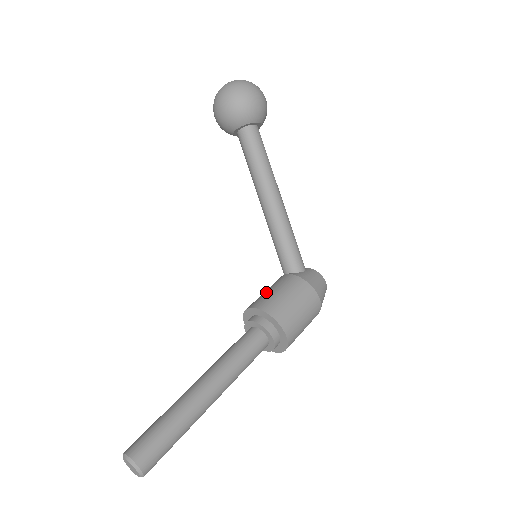
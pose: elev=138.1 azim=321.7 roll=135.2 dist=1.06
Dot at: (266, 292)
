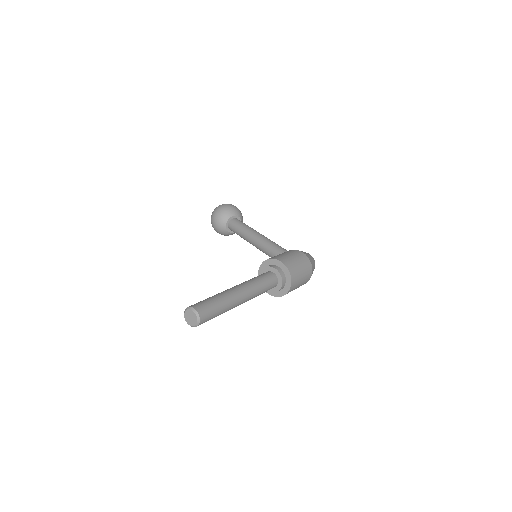
Dot at: occluded
